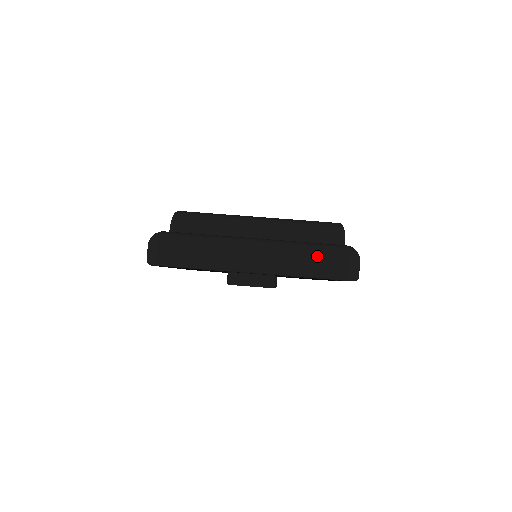
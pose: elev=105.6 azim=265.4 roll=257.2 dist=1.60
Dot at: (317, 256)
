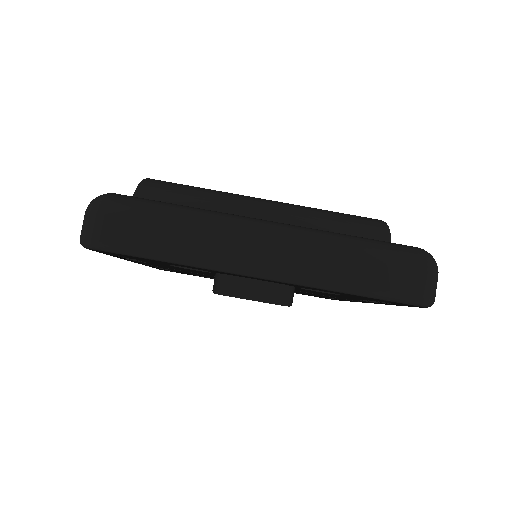
Dot at: (372, 259)
